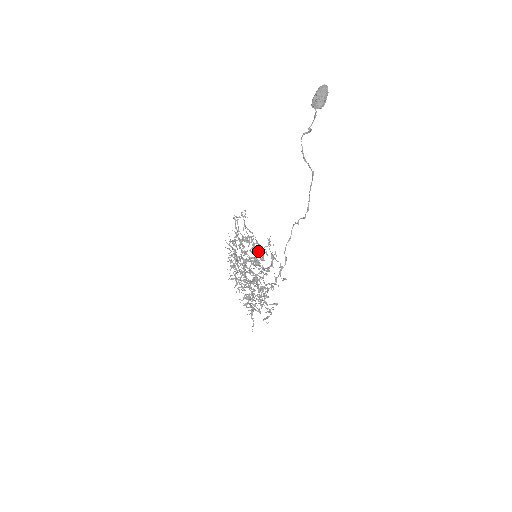
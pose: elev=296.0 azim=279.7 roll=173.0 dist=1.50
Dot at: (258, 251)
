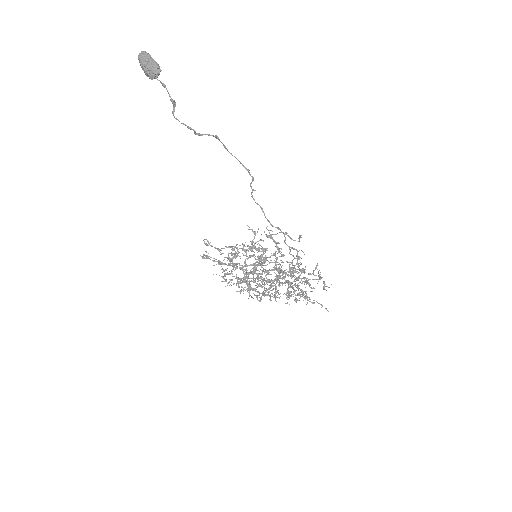
Dot at: (254, 247)
